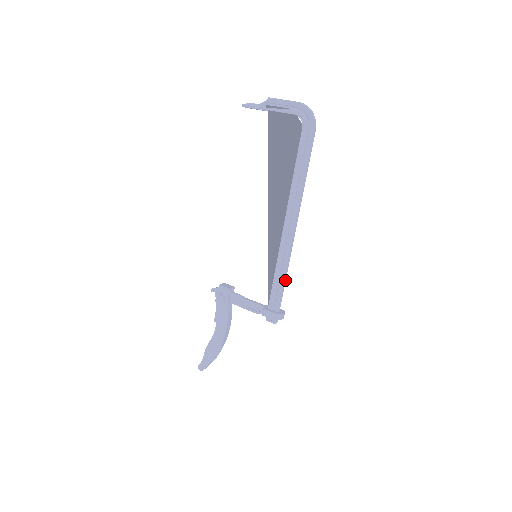
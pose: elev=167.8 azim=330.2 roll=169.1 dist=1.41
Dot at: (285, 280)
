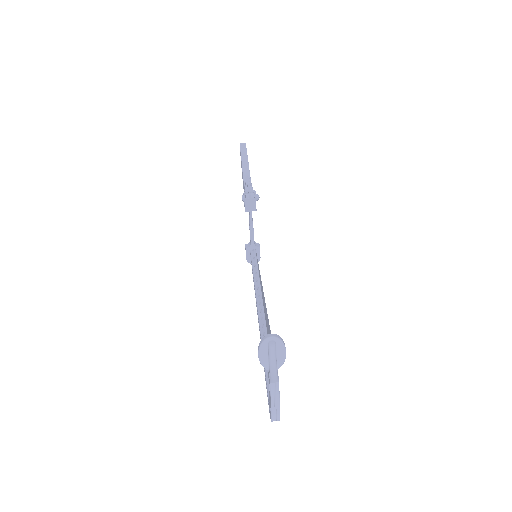
Dot at: occluded
